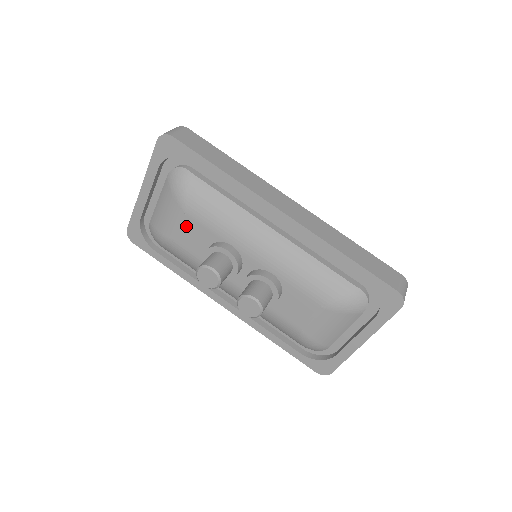
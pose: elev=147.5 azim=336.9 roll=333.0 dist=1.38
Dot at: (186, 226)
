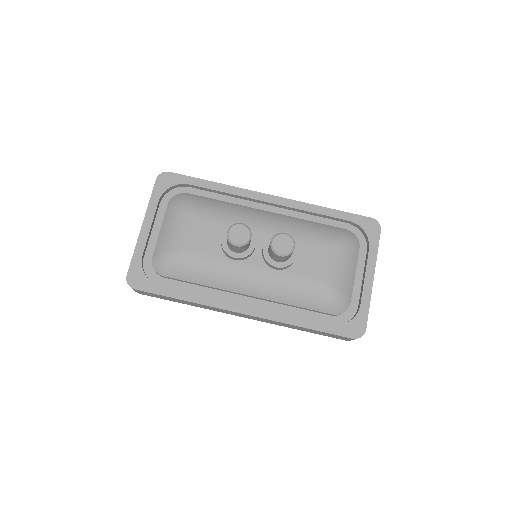
Dot at: (197, 229)
